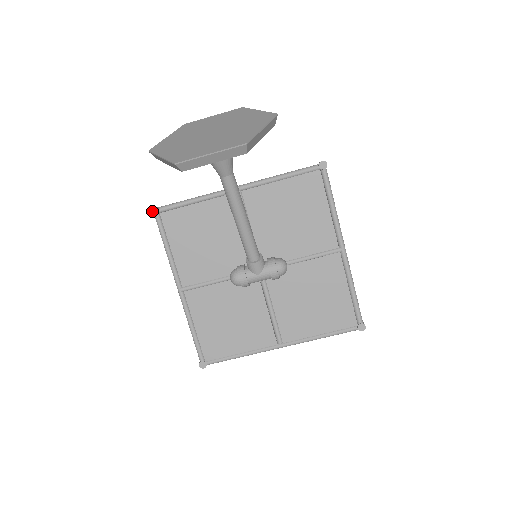
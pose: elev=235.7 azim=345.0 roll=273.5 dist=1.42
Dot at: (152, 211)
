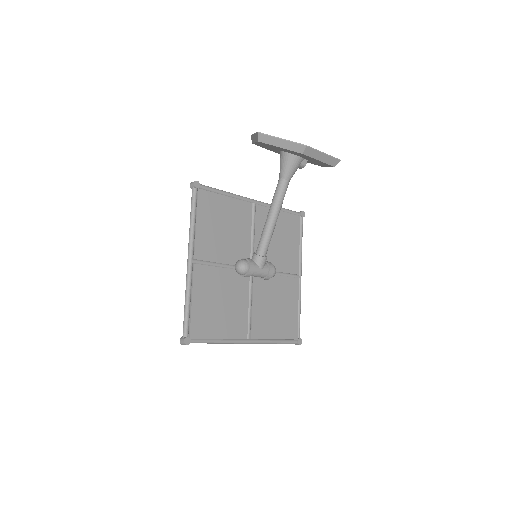
Dot at: (195, 183)
